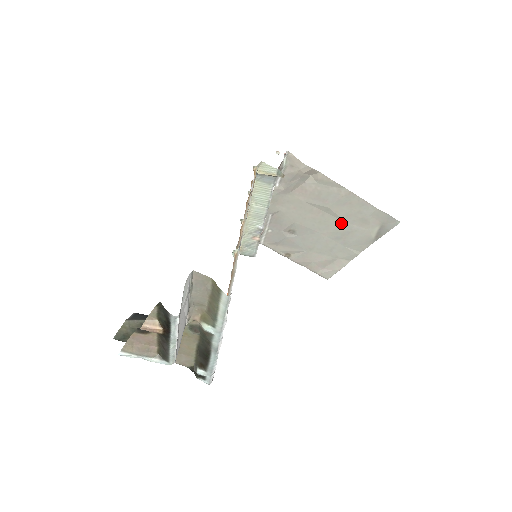
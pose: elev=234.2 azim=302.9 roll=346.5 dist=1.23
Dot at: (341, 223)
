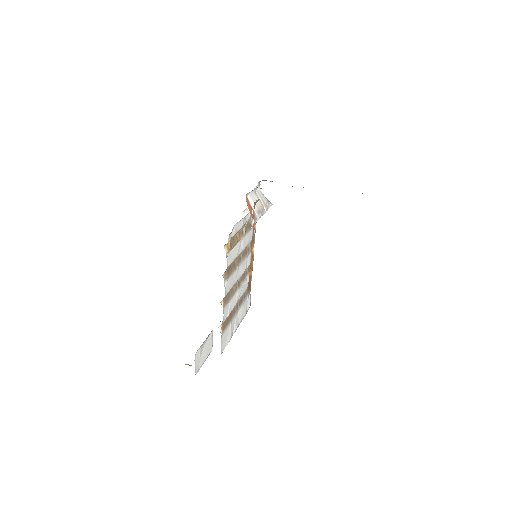
Dot at: occluded
